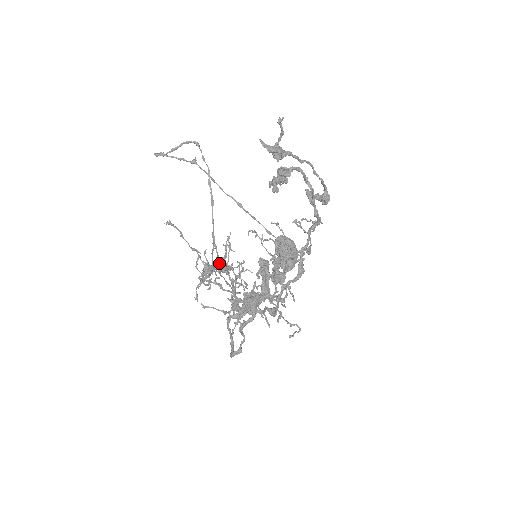
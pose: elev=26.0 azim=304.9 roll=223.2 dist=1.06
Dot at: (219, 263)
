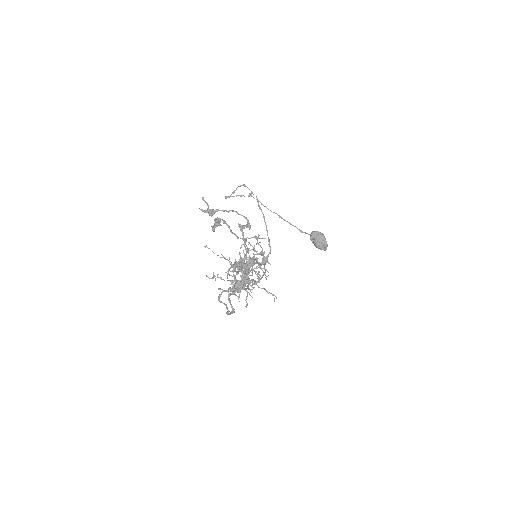
Dot at: (238, 263)
